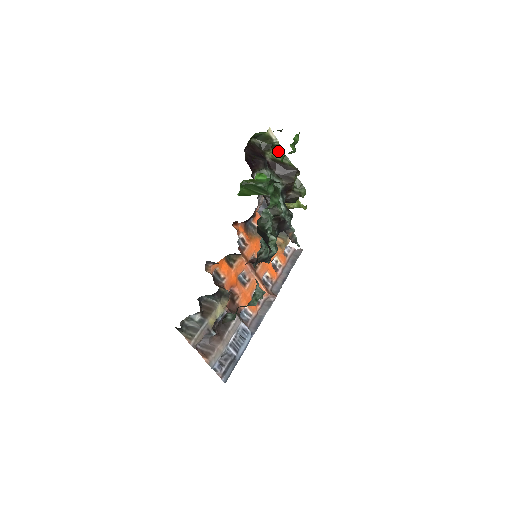
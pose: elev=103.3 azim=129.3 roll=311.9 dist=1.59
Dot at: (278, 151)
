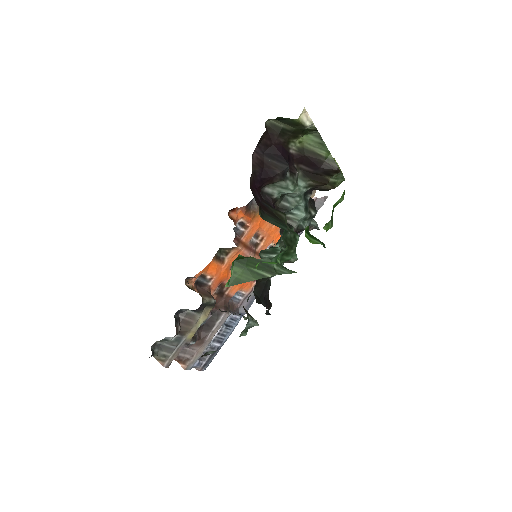
Dot at: (312, 134)
